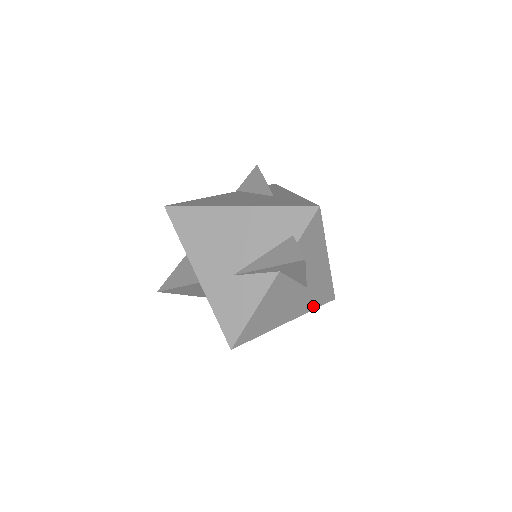
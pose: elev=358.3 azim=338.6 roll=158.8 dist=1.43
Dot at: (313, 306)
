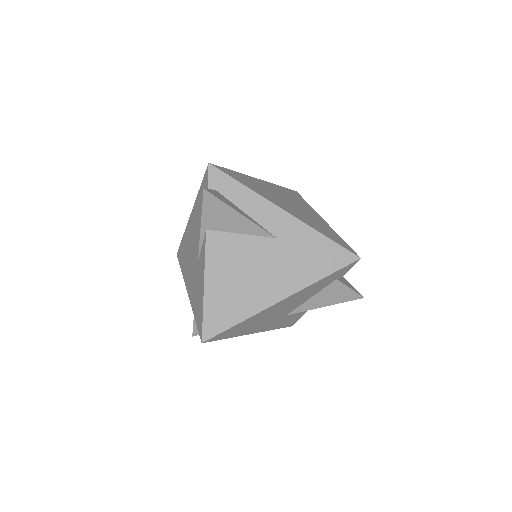
Dot at: occluded
